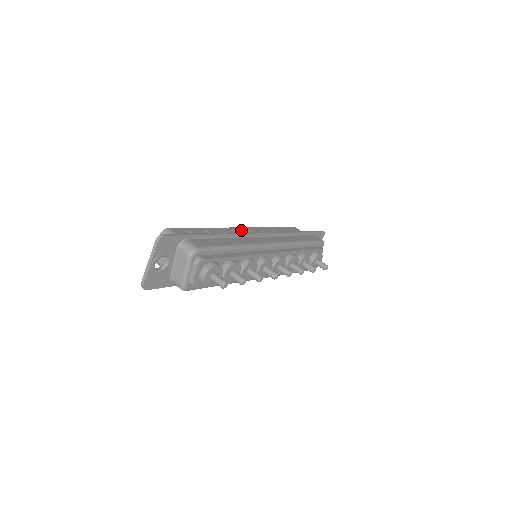
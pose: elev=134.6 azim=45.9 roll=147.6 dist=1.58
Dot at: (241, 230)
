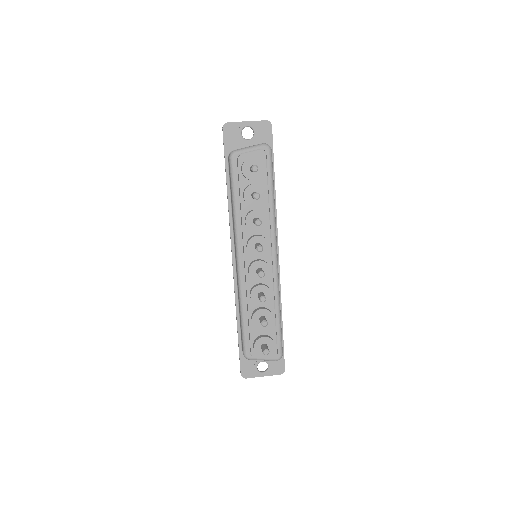
Dot at: occluded
